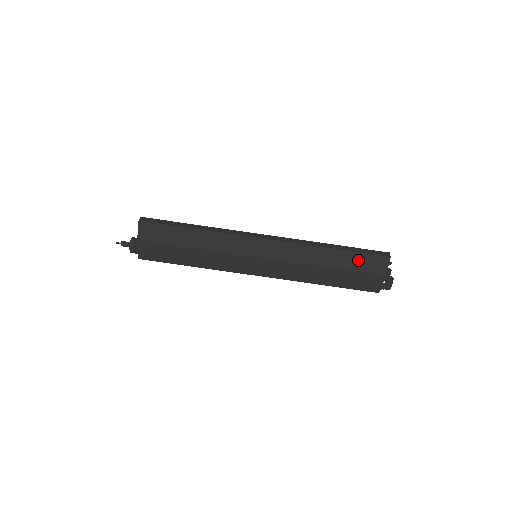
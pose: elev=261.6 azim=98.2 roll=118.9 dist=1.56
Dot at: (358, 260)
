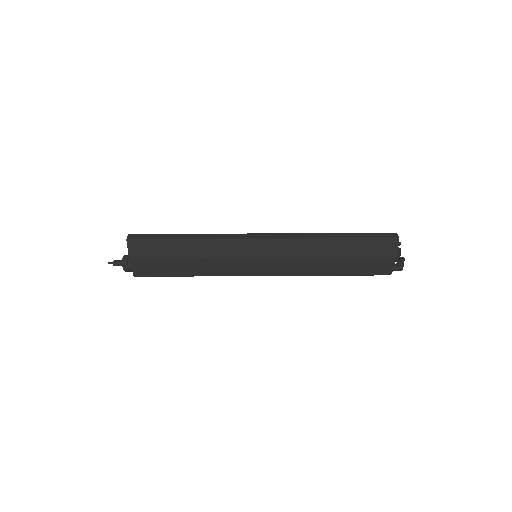
Dot at: (364, 246)
